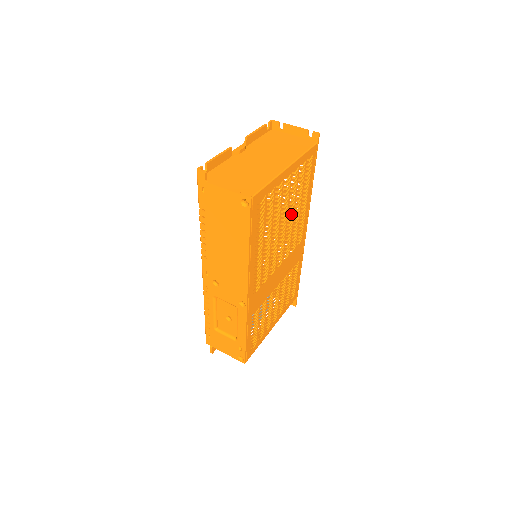
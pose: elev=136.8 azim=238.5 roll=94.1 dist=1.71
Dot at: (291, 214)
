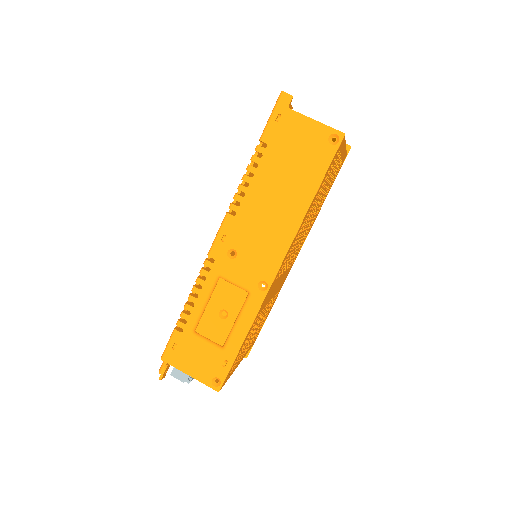
Dot at: occluded
